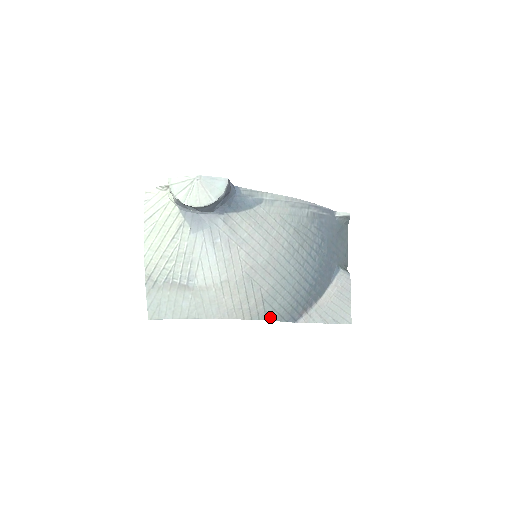
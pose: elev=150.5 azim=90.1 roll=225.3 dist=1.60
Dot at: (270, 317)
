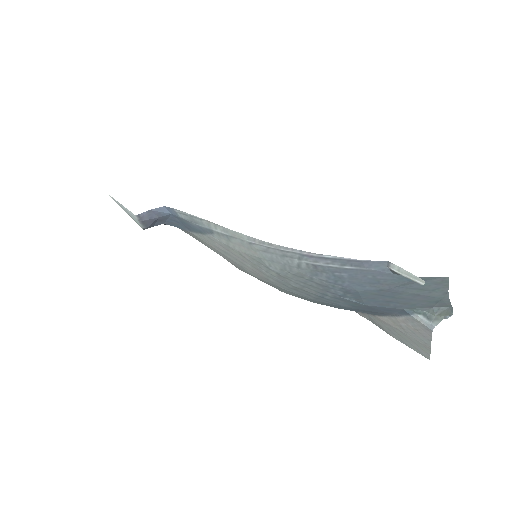
Dot at: occluded
